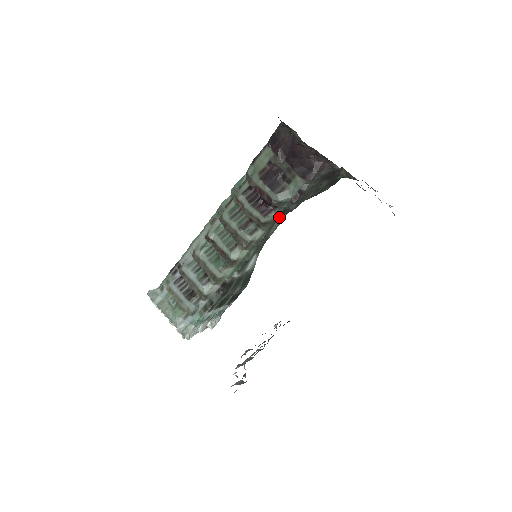
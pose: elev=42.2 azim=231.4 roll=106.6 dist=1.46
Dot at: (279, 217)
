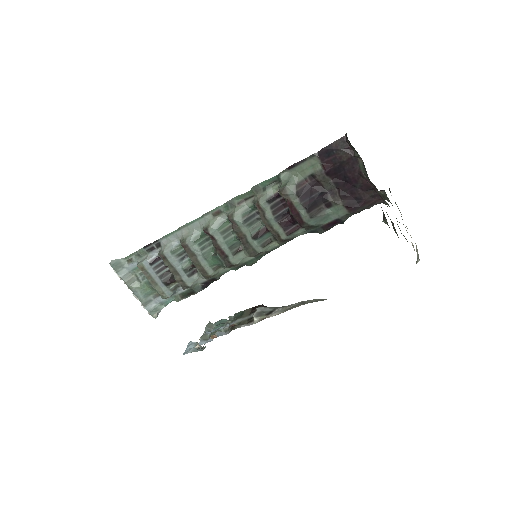
Dot at: (301, 234)
